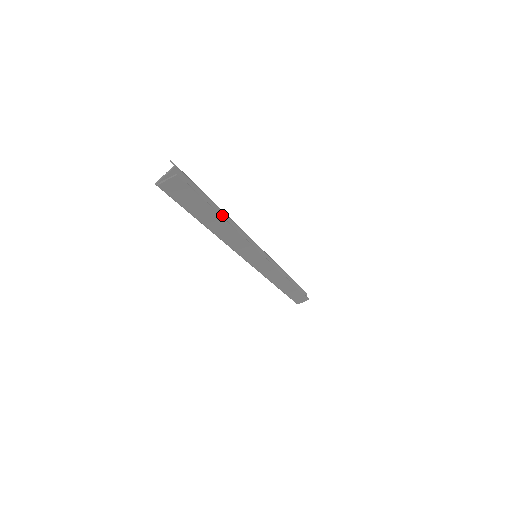
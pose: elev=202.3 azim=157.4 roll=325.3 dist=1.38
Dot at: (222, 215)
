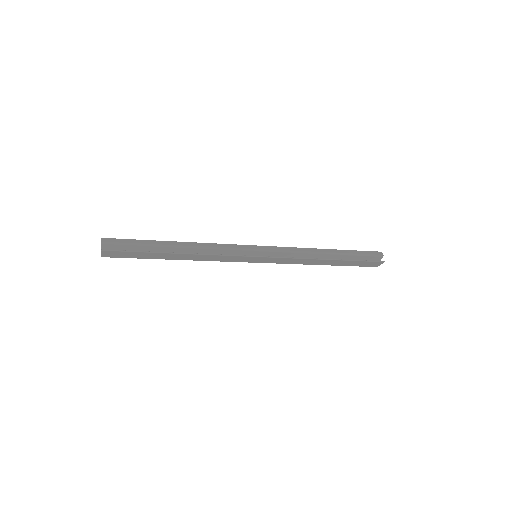
Dot at: (179, 248)
